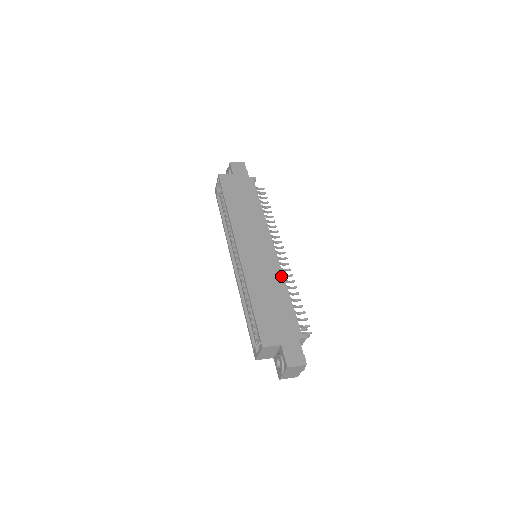
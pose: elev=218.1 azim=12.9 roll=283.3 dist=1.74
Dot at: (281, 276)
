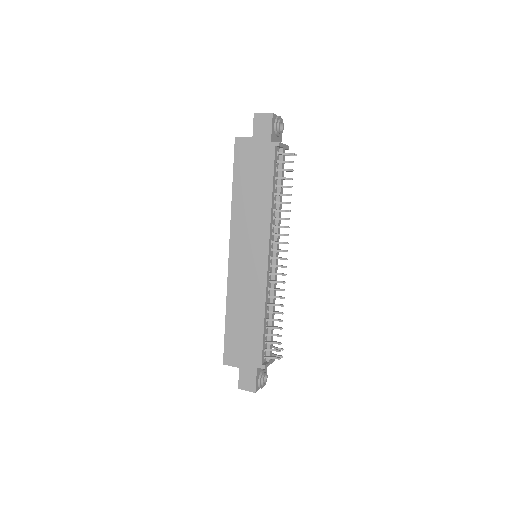
Dot at: (263, 297)
